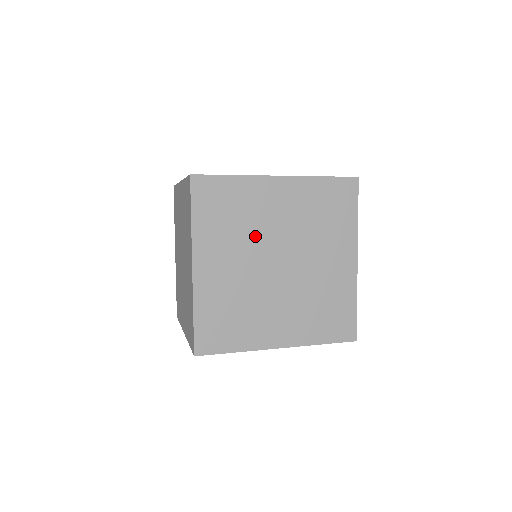
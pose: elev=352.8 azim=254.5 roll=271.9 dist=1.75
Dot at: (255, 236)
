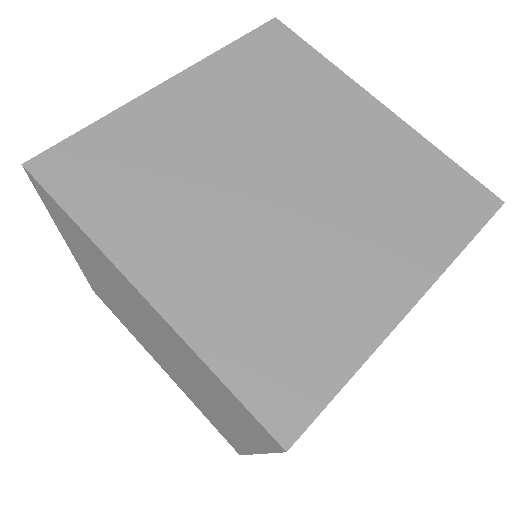
Dot at: occluded
